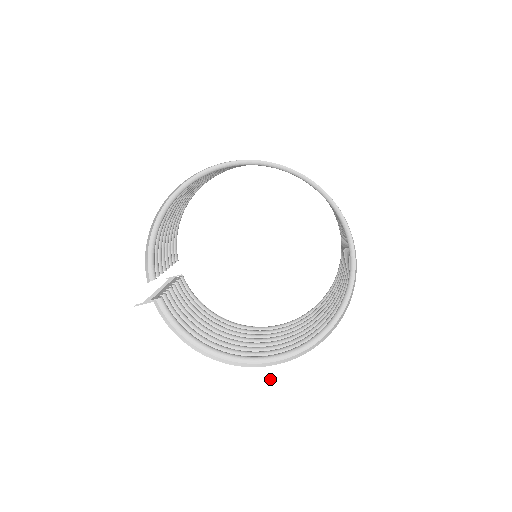
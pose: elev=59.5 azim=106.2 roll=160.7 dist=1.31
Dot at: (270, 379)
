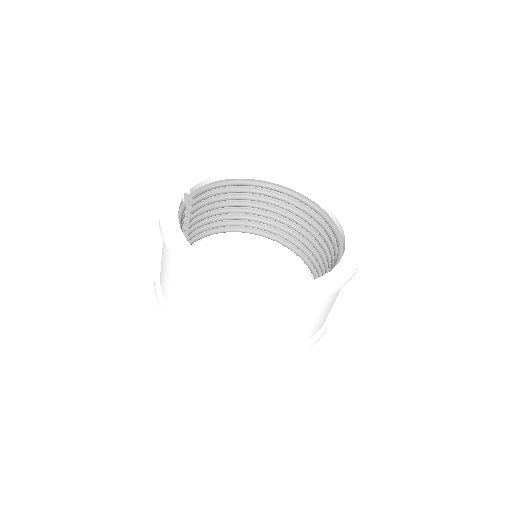
Dot at: (221, 280)
